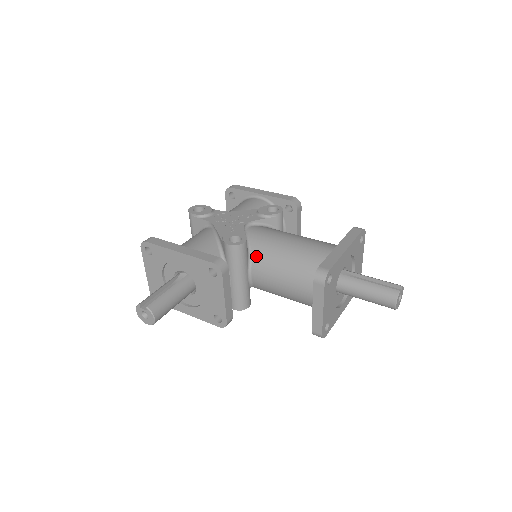
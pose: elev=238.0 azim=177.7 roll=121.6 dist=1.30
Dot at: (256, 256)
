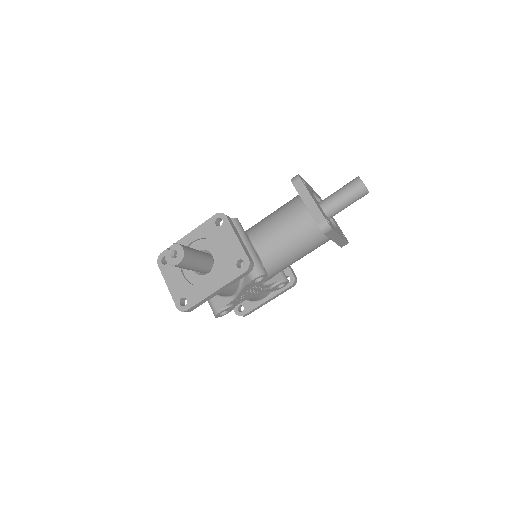
Dot at: (251, 231)
